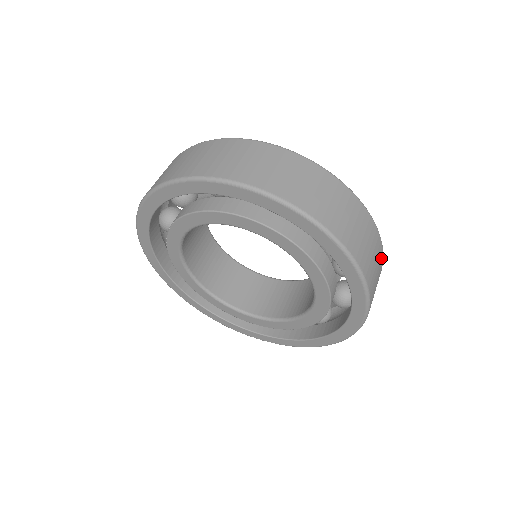
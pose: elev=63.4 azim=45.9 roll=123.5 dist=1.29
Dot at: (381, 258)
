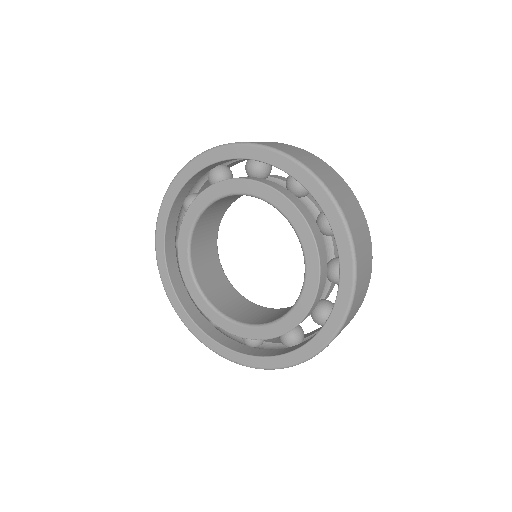
Dot at: (368, 281)
